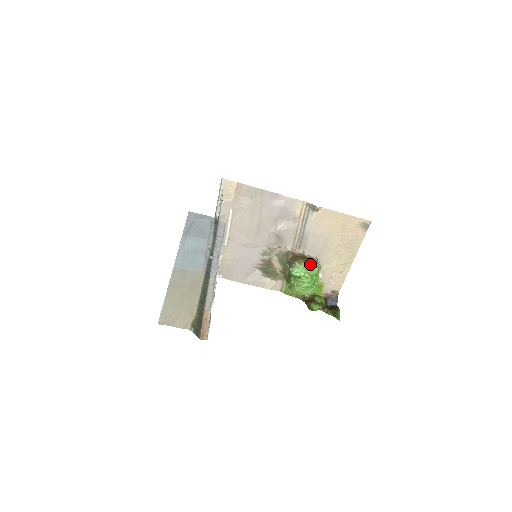
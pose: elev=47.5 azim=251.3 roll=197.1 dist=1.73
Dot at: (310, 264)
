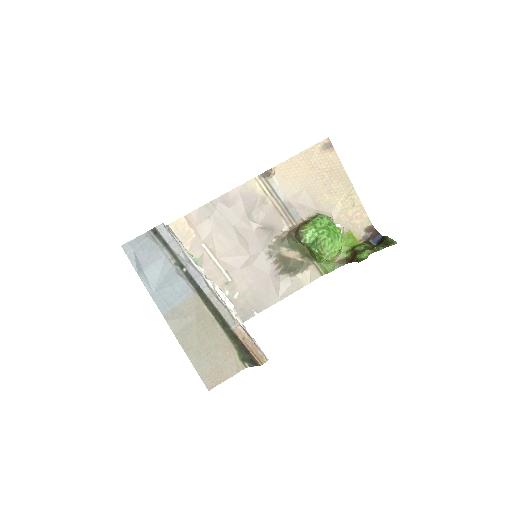
Dot at: (314, 220)
